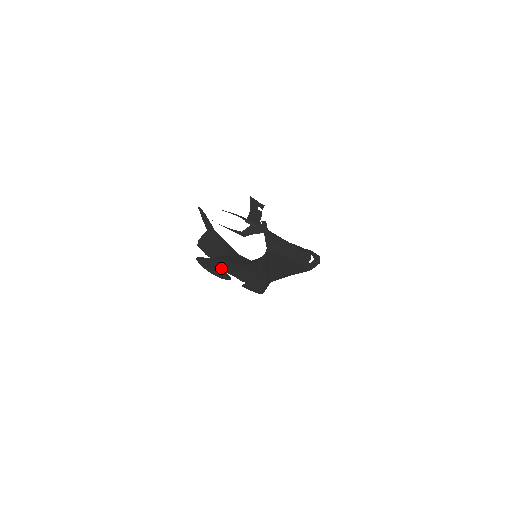
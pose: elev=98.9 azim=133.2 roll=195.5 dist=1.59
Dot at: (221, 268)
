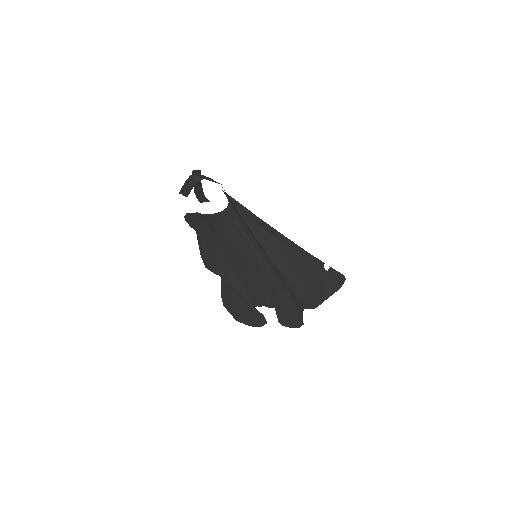
Dot at: (244, 298)
